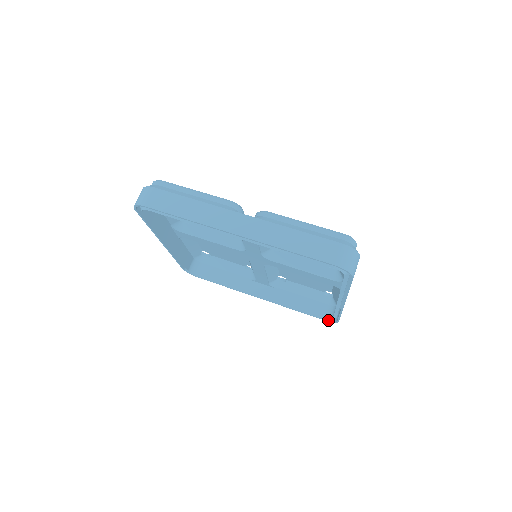
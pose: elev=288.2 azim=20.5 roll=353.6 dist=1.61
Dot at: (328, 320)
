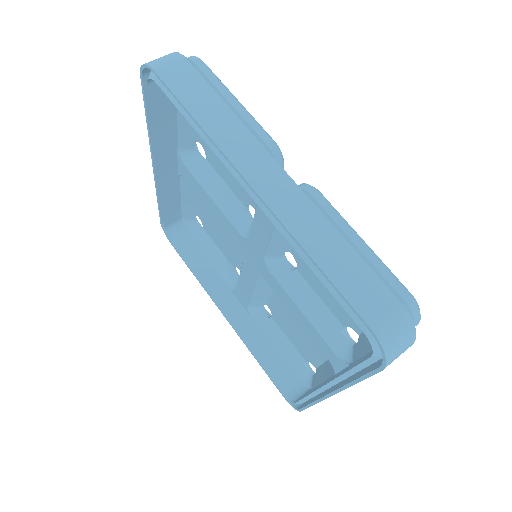
Dot at: (288, 399)
